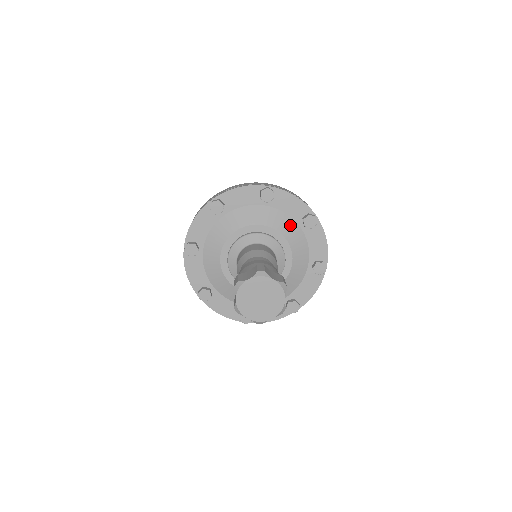
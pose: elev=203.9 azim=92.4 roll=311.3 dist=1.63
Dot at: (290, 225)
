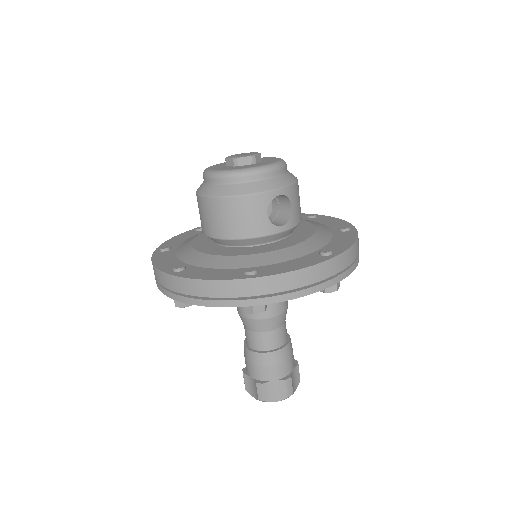
Dot at: occluded
